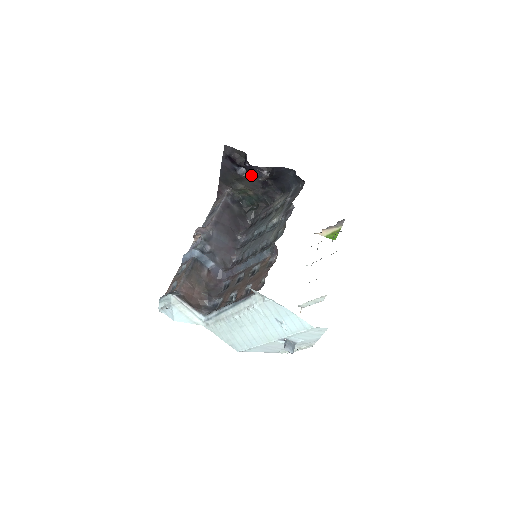
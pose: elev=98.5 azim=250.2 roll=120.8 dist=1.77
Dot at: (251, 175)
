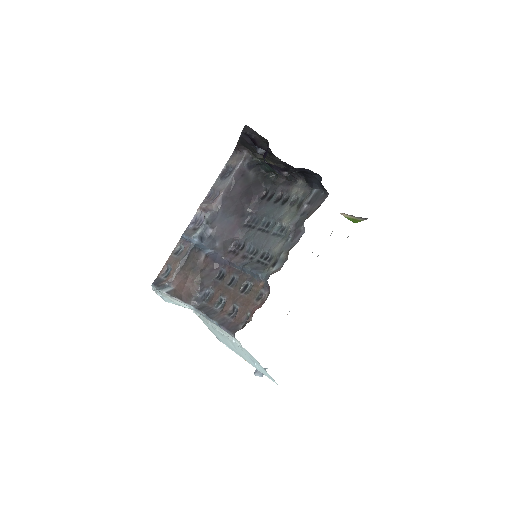
Dot at: (272, 157)
